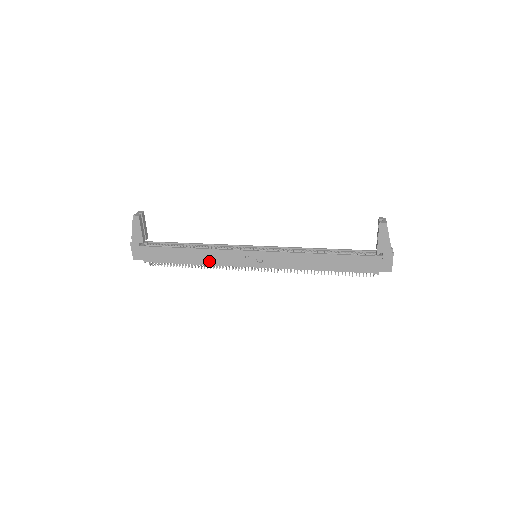
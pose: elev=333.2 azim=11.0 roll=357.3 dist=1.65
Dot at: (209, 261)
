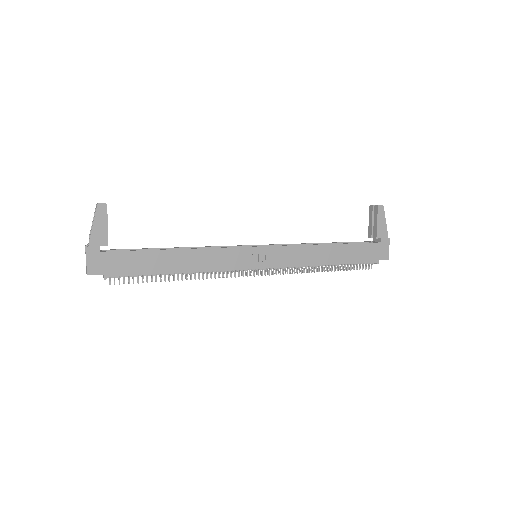
Dot at: (202, 266)
